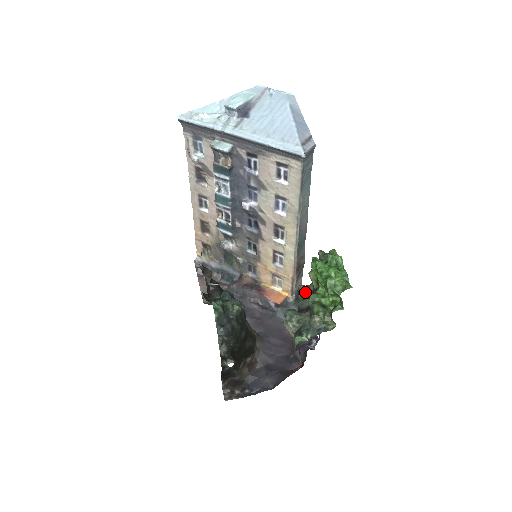
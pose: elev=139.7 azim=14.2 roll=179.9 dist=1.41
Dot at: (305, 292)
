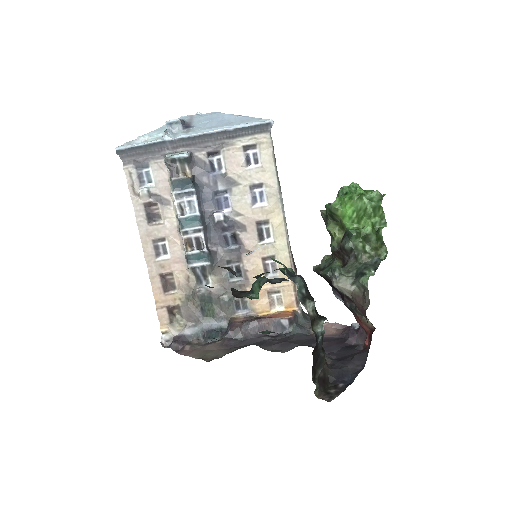
Dot at: (324, 267)
